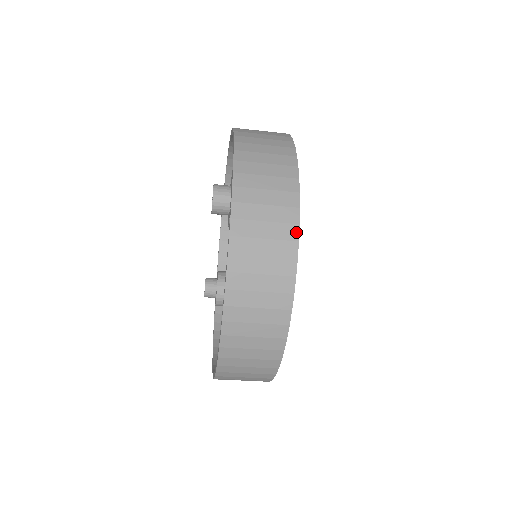
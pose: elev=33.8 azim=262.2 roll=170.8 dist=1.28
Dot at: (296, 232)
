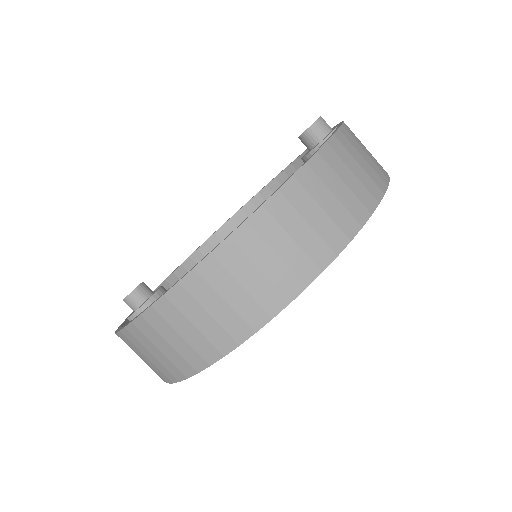
Dot at: (387, 176)
